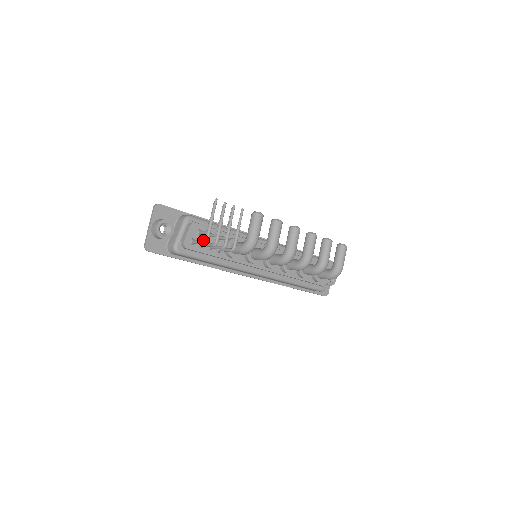
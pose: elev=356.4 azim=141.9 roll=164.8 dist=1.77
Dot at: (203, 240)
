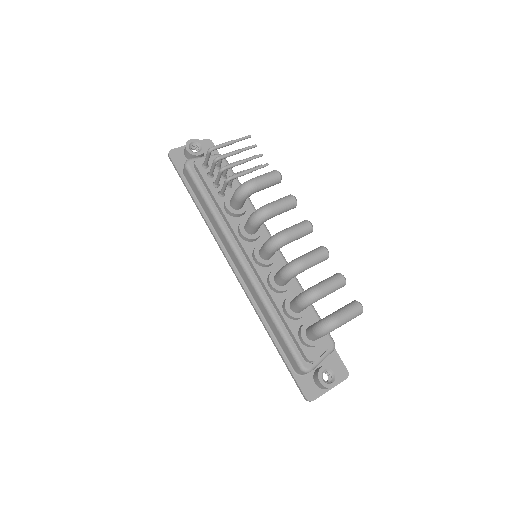
Dot at: (215, 174)
